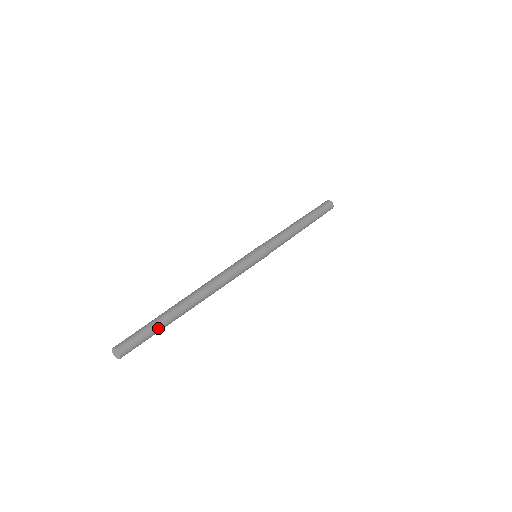
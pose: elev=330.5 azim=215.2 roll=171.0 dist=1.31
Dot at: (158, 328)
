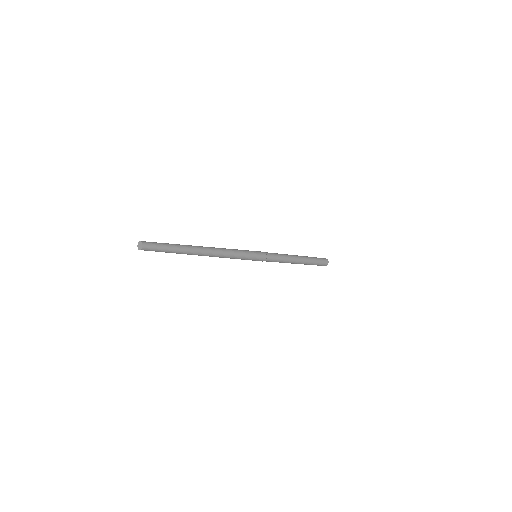
Dot at: (172, 249)
